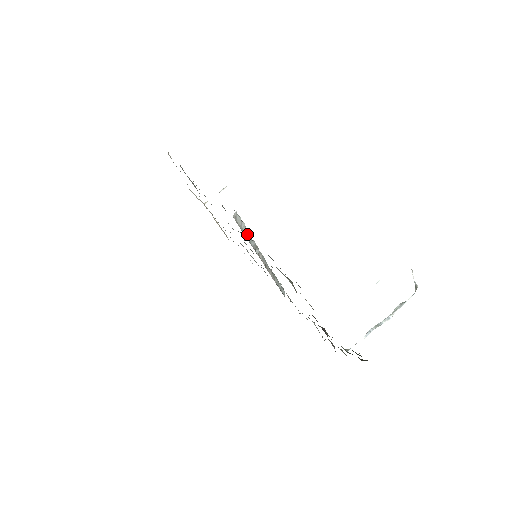
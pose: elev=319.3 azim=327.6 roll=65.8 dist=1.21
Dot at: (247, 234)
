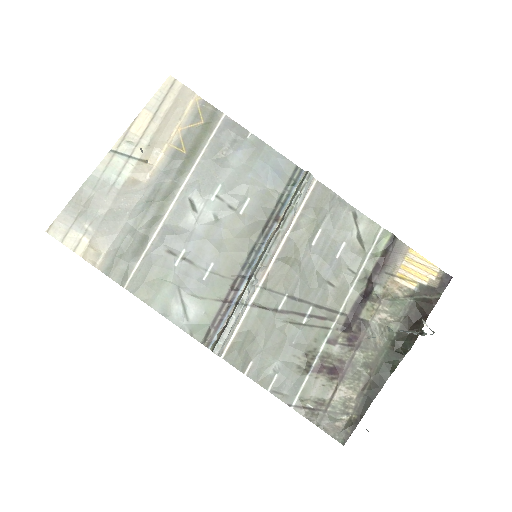
Dot at: (237, 317)
